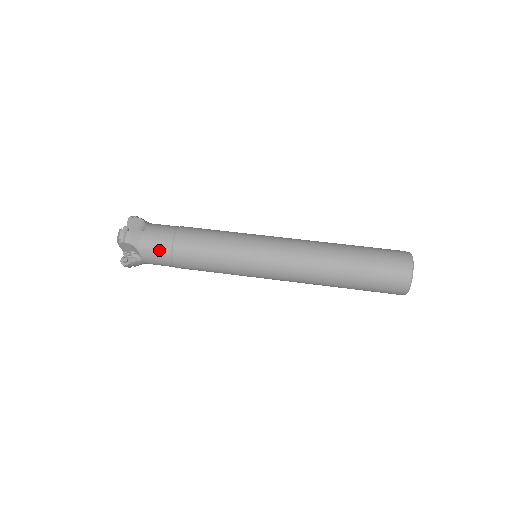
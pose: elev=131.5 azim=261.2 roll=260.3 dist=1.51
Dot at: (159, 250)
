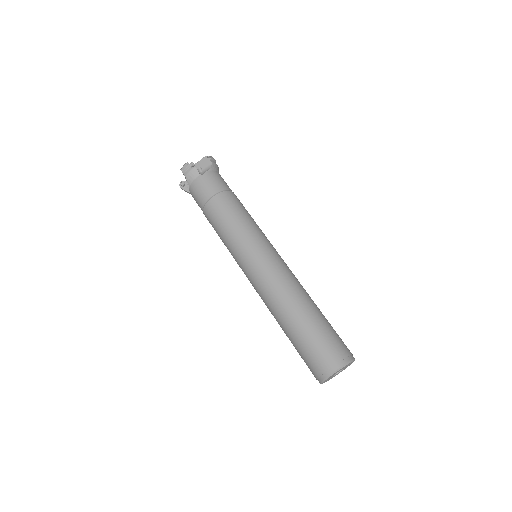
Dot at: (199, 197)
